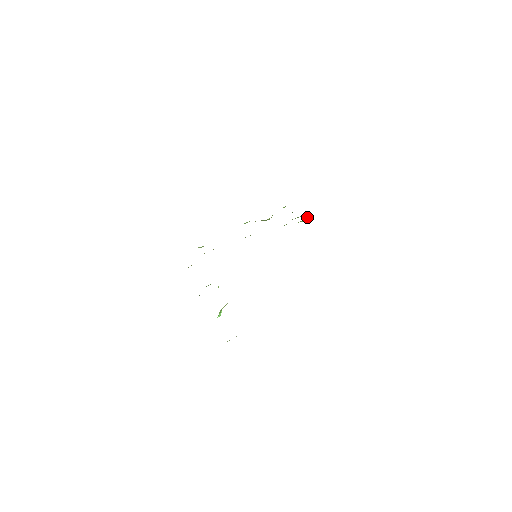
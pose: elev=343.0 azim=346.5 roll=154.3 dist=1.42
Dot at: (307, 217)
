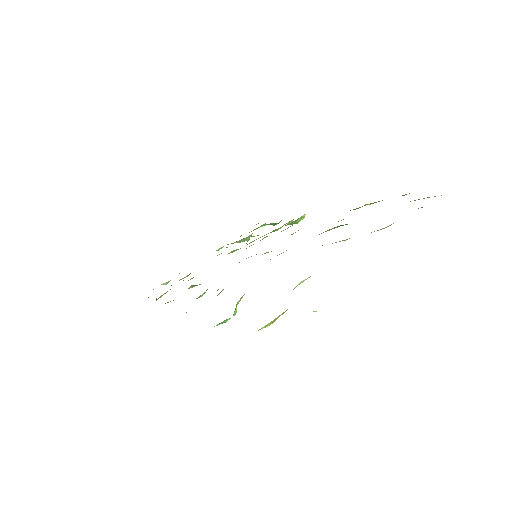
Dot at: (305, 214)
